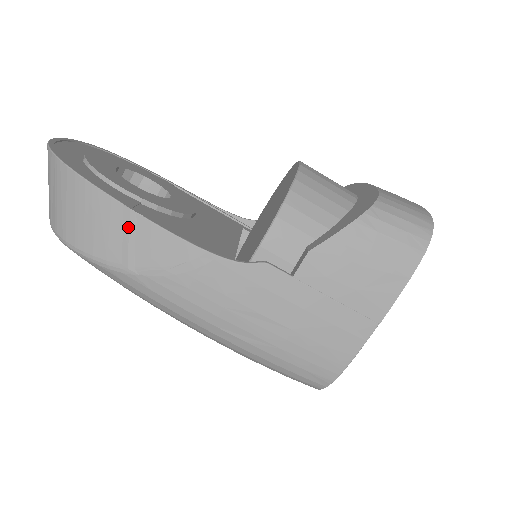
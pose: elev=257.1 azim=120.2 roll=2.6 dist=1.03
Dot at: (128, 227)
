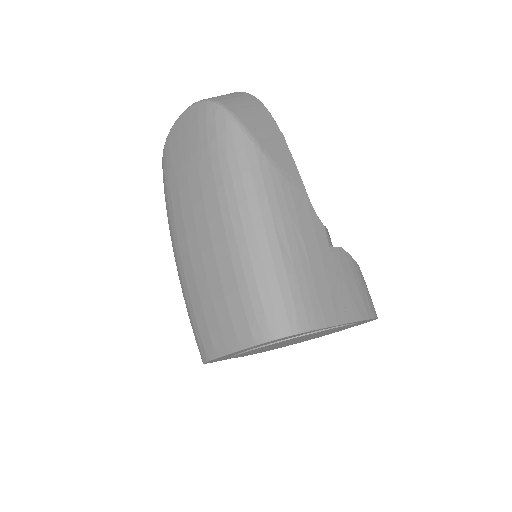
Dot at: (277, 138)
